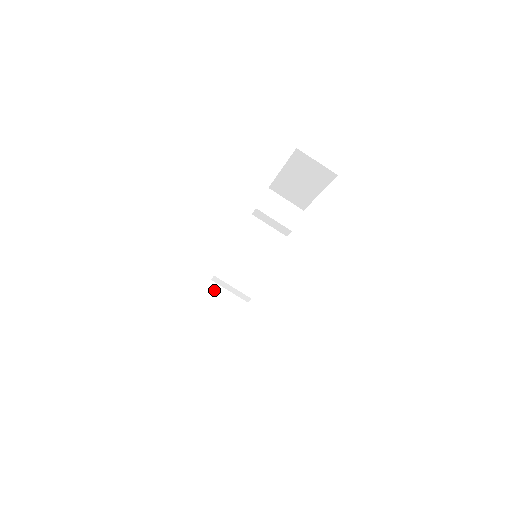
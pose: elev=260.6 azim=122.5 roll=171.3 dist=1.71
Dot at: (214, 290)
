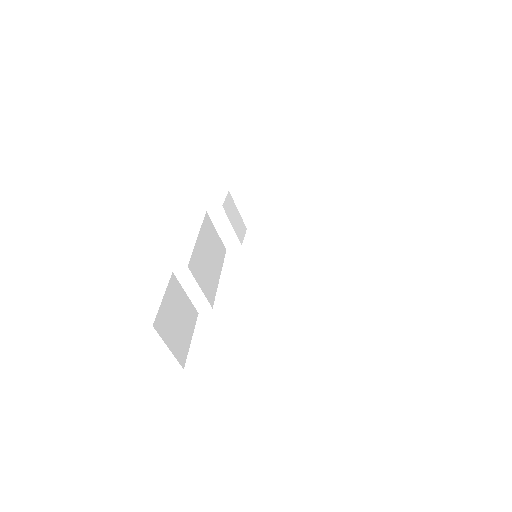
Dot at: (175, 286)
